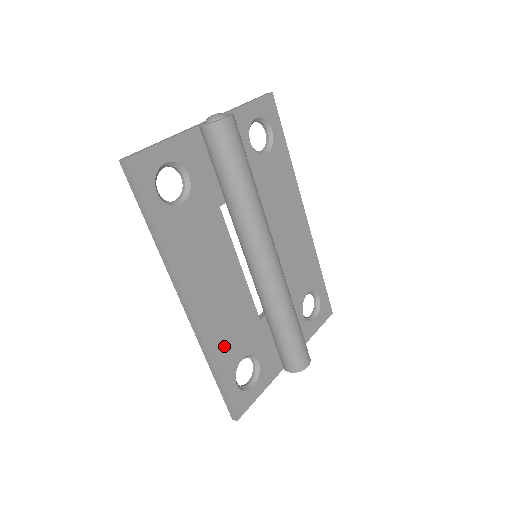
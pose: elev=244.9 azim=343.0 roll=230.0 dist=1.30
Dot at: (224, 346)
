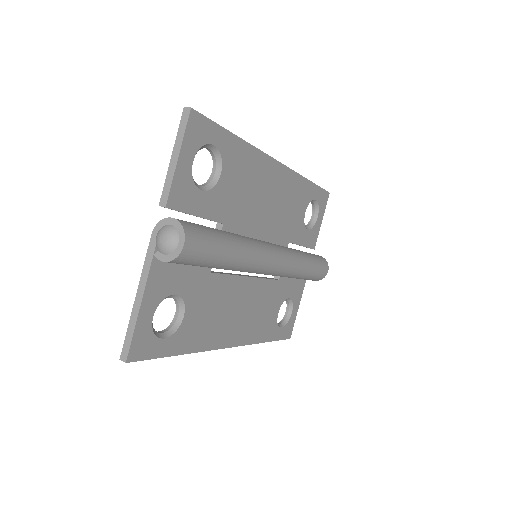
Dot at: (263, 326)
